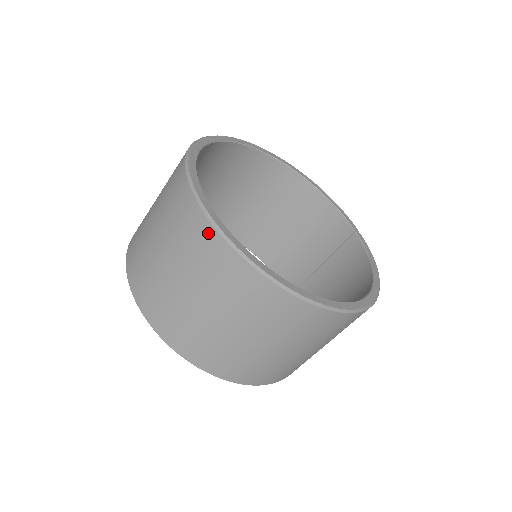
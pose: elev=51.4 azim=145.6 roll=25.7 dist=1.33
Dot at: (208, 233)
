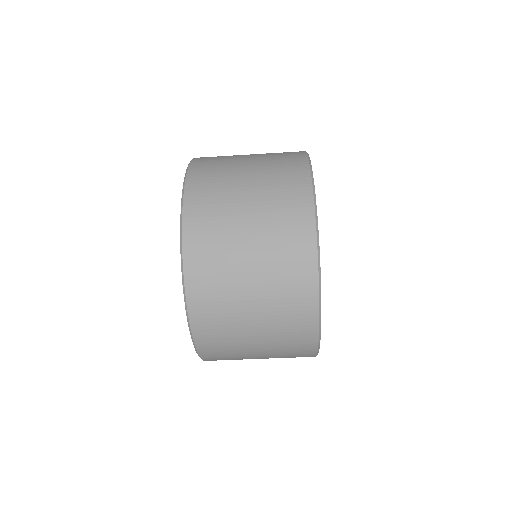
Dot at: (310, 347)
